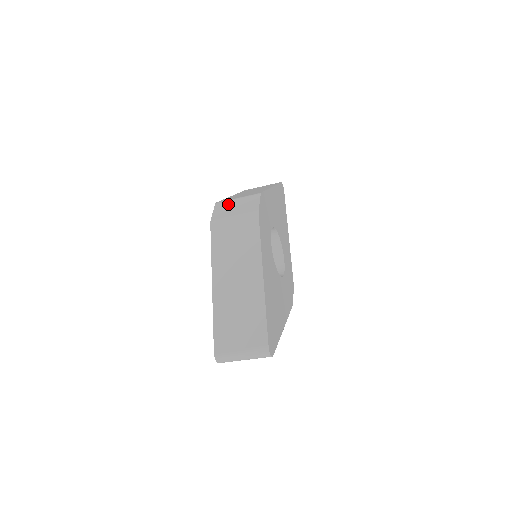
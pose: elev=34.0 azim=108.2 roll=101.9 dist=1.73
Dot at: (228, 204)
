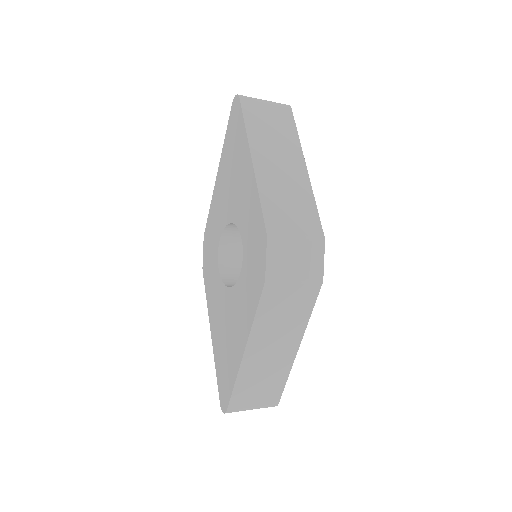
Dot at: (286, 248)
